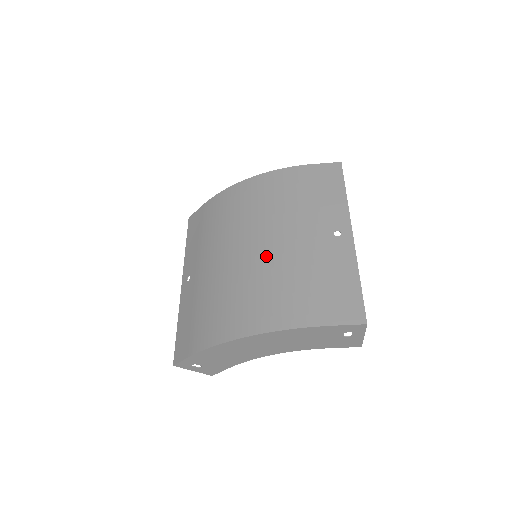
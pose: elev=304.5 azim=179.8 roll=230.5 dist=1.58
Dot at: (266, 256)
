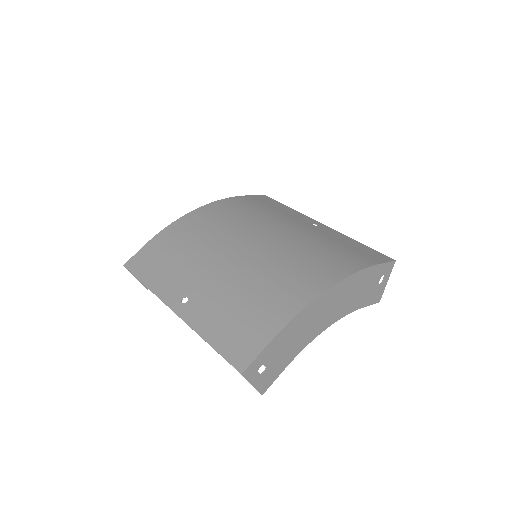
Dot at: (281, 241)
